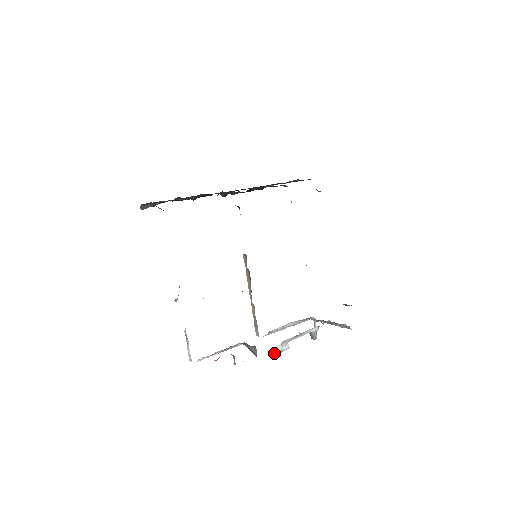
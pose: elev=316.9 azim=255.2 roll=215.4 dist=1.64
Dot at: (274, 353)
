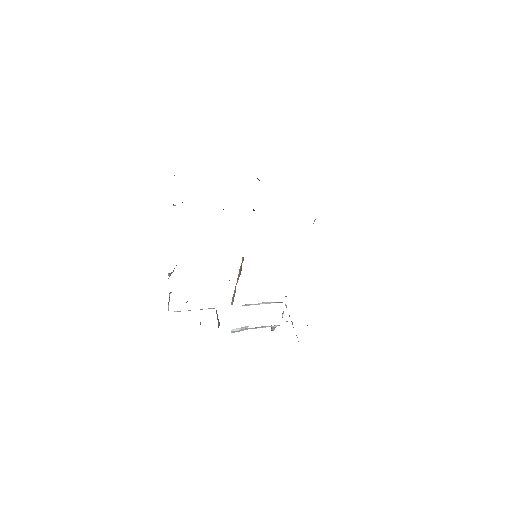
Dot at: (232, 331)
